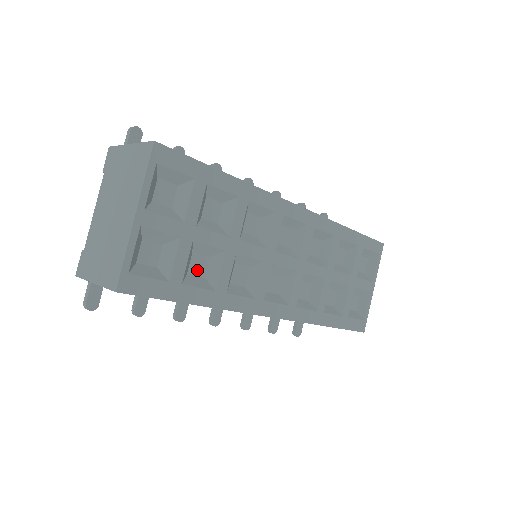
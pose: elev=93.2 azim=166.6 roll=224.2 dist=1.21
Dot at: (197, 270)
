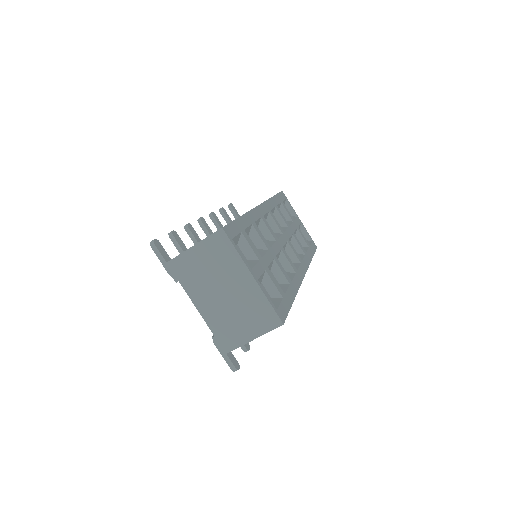
Dot at: occluded
